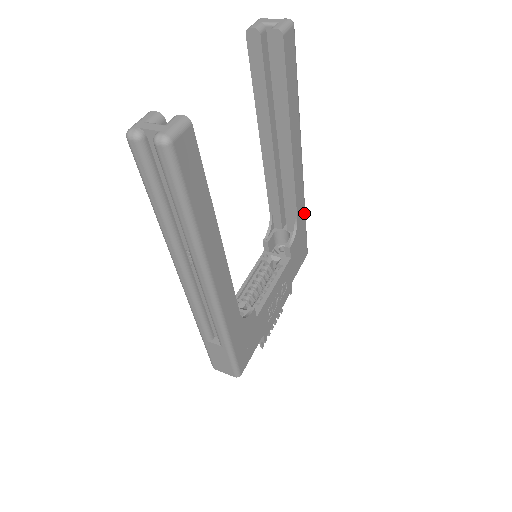
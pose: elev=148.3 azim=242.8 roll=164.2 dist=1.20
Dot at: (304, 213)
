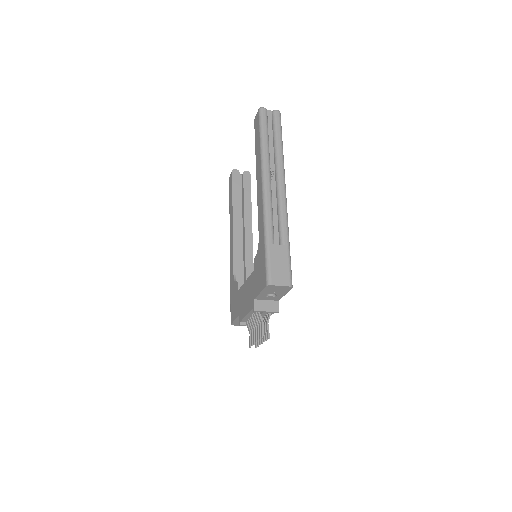
Dot at: occluded
